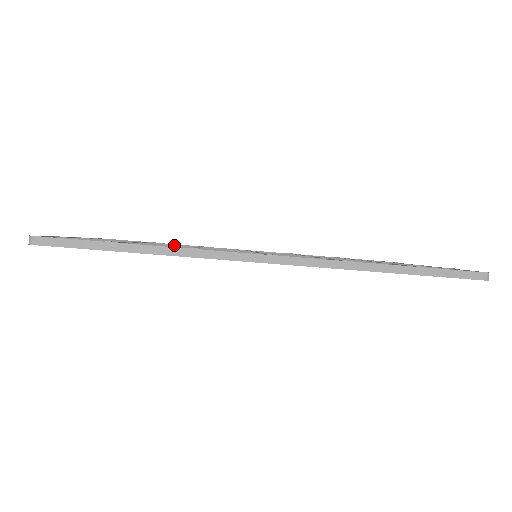
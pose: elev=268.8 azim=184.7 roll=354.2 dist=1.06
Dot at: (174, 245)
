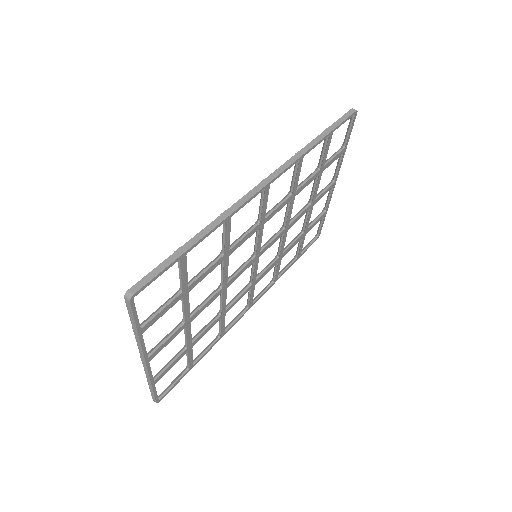
Dot at: (206, 298)
